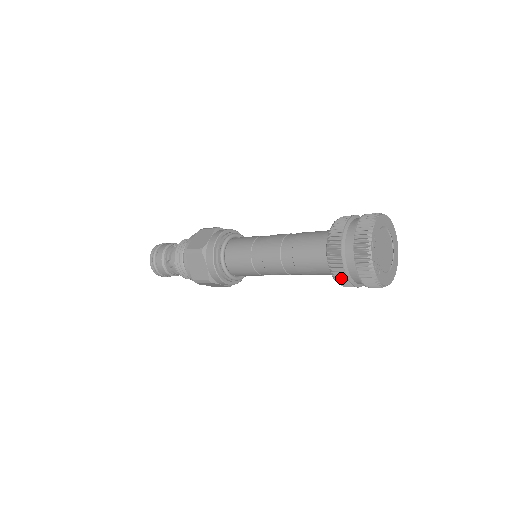
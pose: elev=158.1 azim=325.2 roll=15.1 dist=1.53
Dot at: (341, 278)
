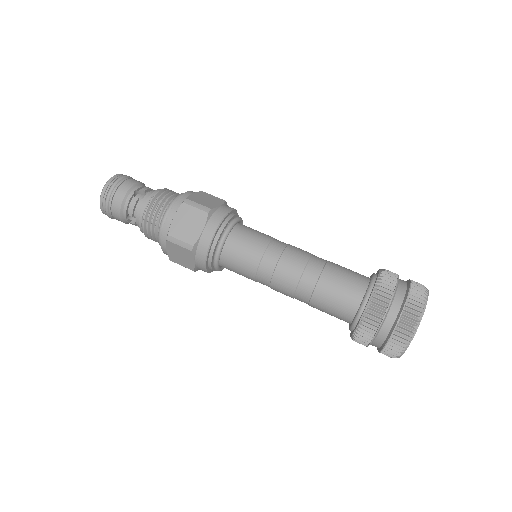
Dot at: occluded
